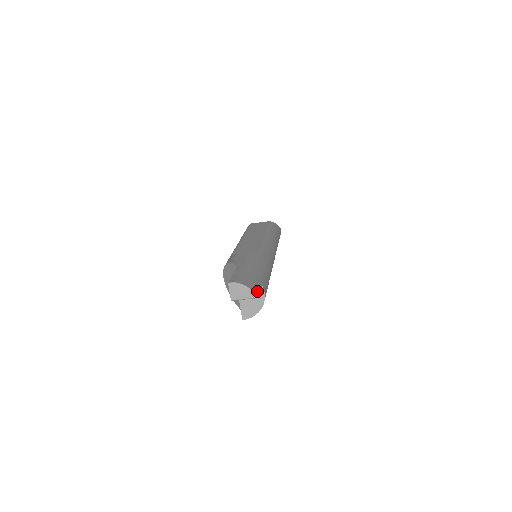
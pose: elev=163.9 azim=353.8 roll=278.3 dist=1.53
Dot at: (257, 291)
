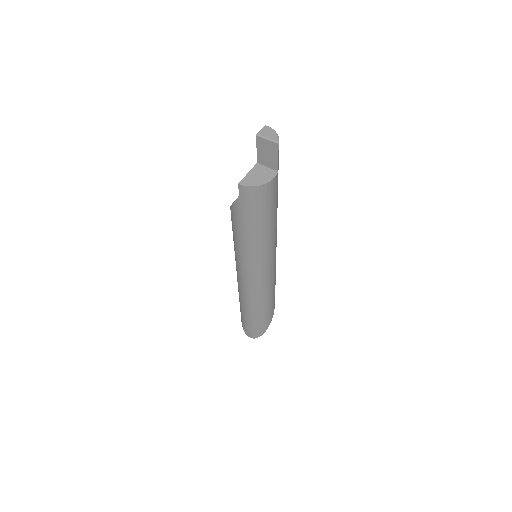
Dot at: occluded
